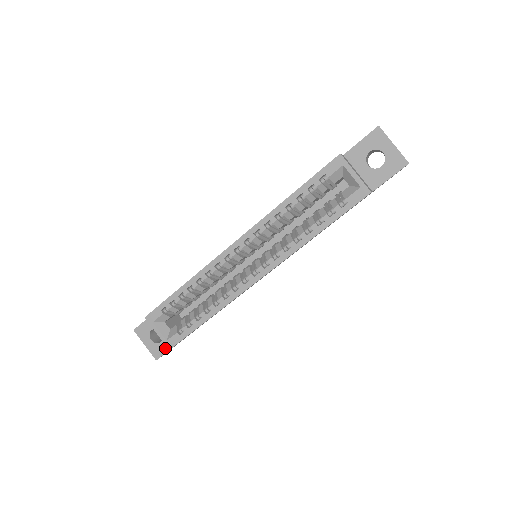
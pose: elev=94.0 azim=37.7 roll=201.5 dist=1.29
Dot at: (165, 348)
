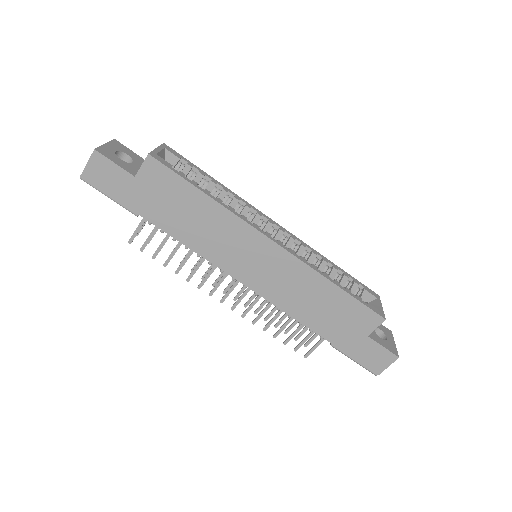
Dot at: (117, 161)
